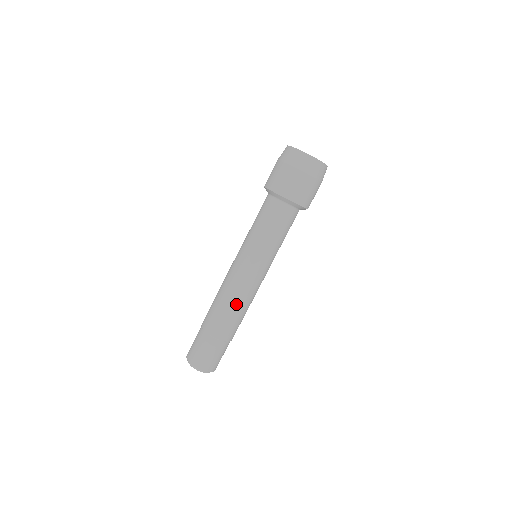
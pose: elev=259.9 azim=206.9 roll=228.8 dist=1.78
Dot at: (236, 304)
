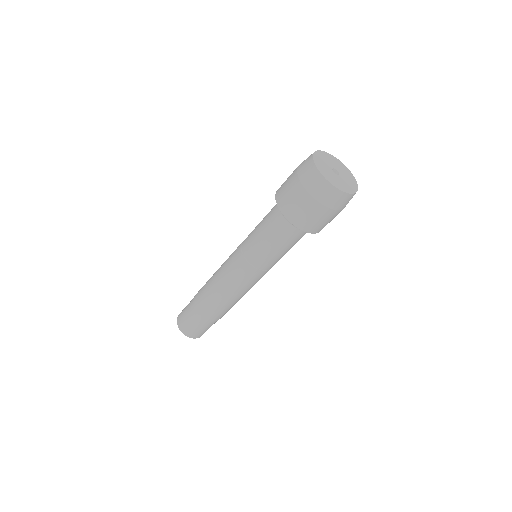
Dot at: (216, 290)
